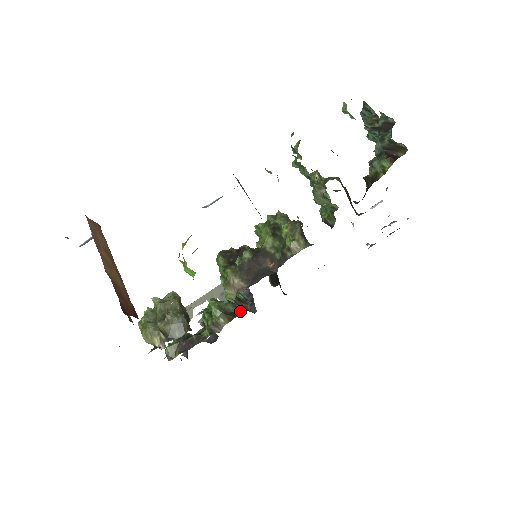
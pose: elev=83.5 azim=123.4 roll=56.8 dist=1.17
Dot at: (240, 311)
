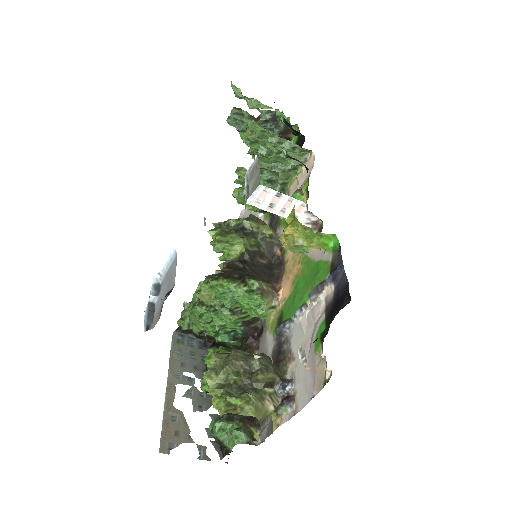
Dot at: (252, 336)
